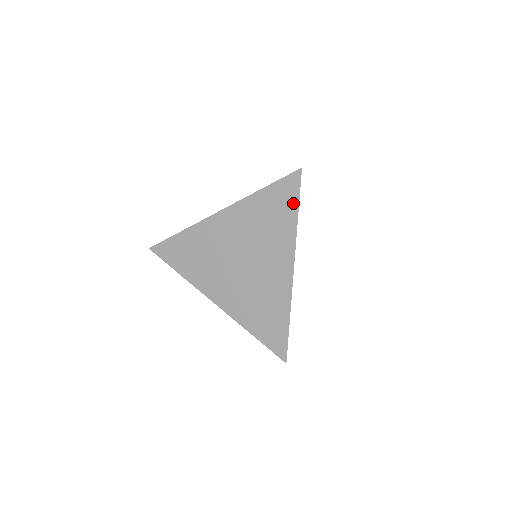
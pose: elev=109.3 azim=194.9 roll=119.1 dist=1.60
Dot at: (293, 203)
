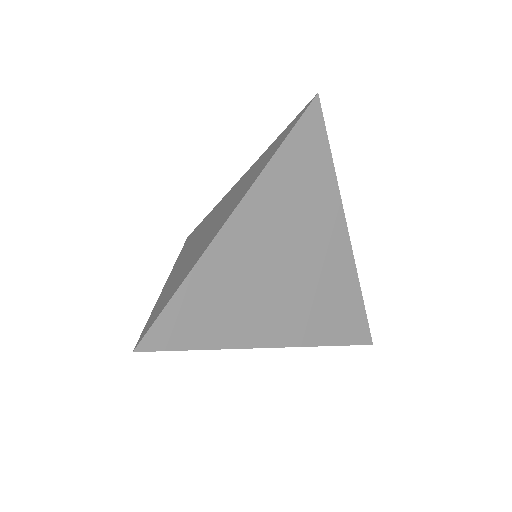
Dot at: (287, 134)
